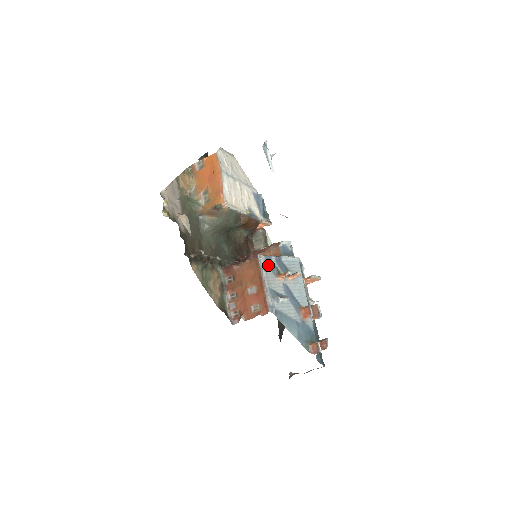
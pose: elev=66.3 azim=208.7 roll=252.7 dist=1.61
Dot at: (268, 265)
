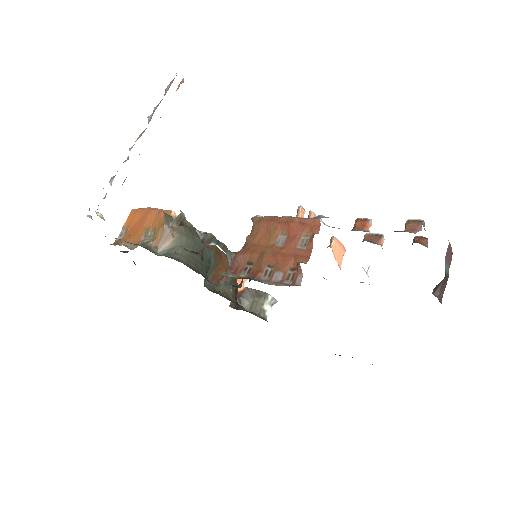
Dot at: occluded
